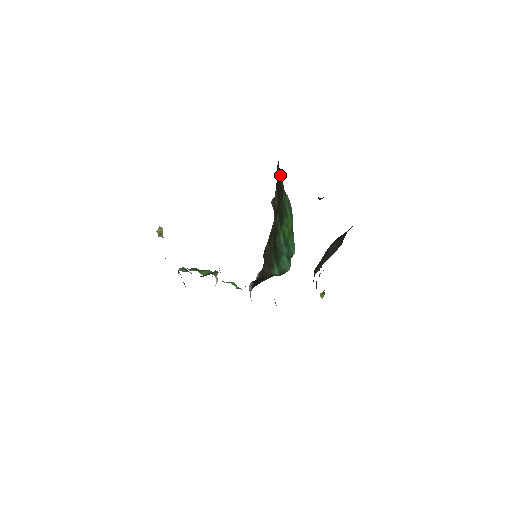
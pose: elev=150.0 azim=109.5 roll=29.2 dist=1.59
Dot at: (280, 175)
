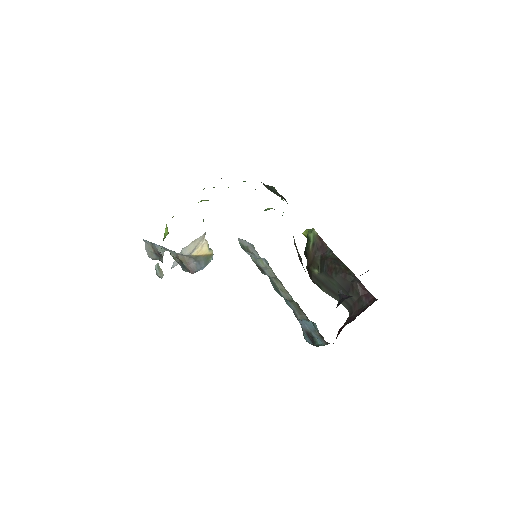
Dot at: occluded
